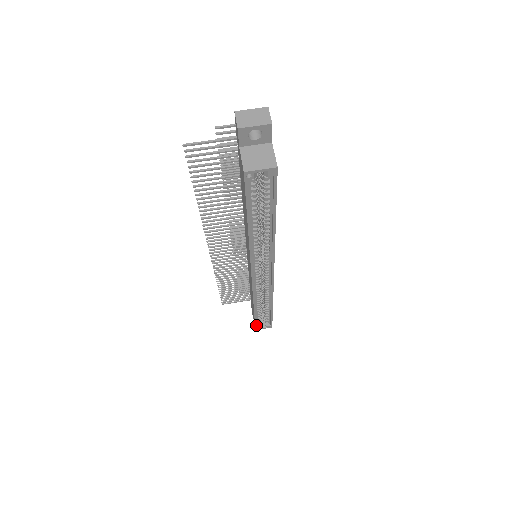
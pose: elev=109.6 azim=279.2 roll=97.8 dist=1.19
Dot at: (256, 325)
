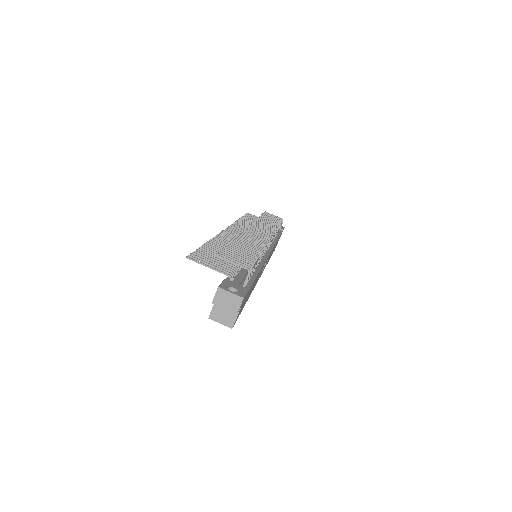
Dot at: occluded
